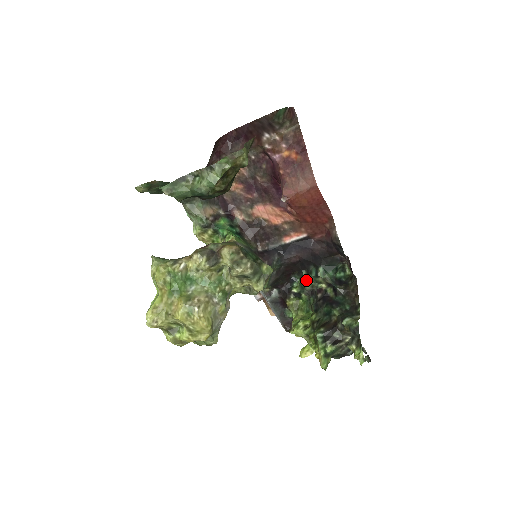
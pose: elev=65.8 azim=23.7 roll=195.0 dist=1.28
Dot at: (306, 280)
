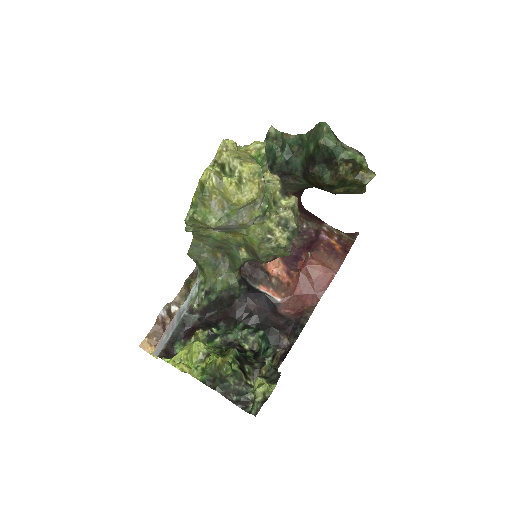
Dot at: (238, 330)
